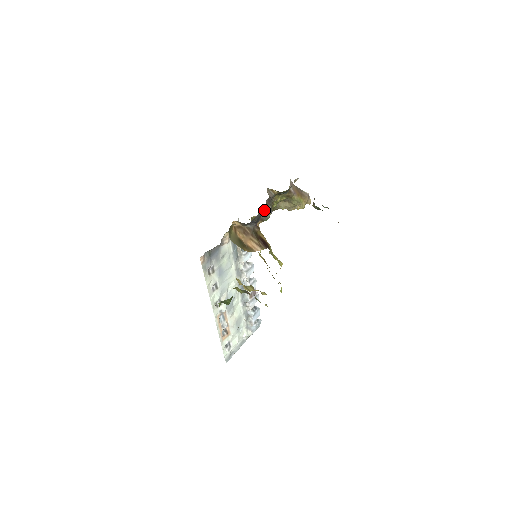
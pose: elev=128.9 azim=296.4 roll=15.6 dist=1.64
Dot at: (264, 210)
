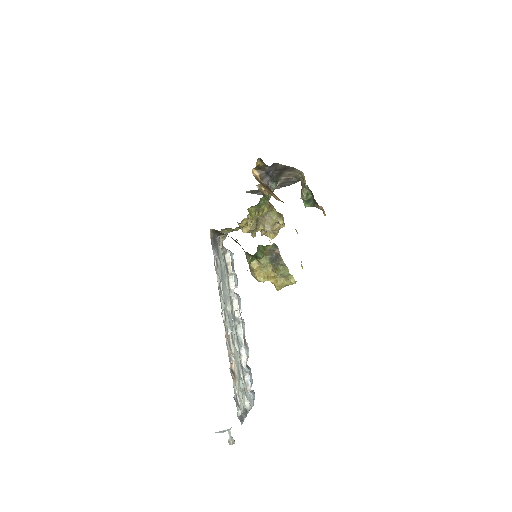
Dot at: (250, 220)
